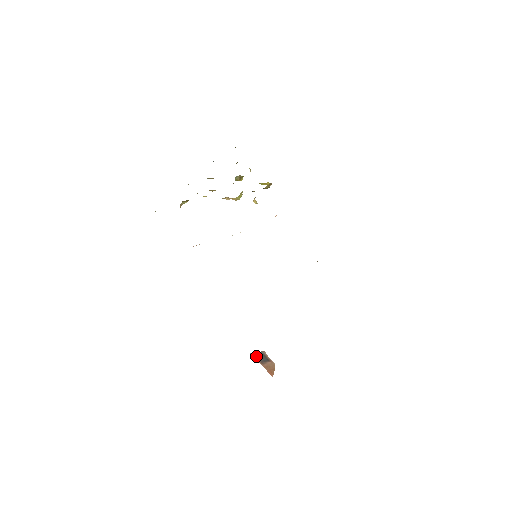
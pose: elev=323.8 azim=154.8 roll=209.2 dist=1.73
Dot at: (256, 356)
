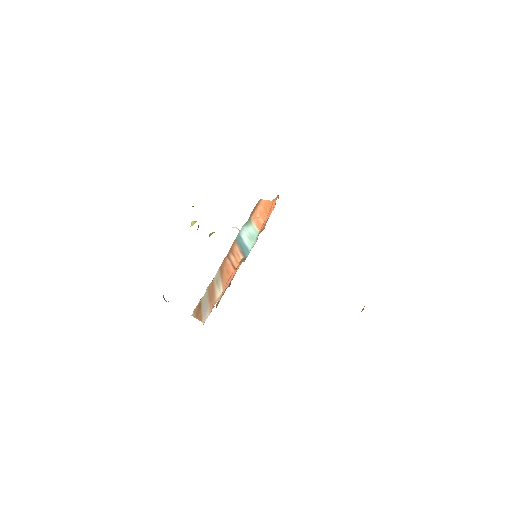
Dot at: occluded
